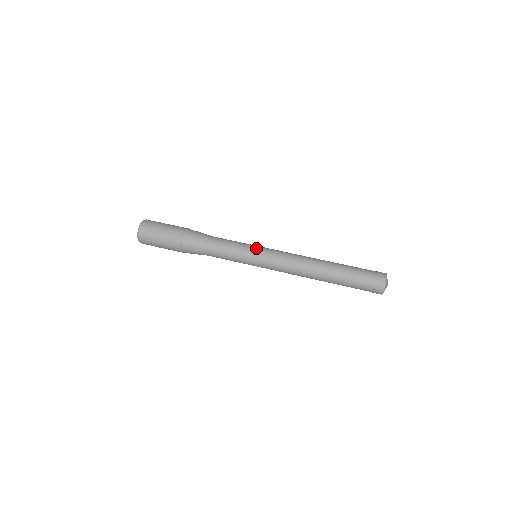
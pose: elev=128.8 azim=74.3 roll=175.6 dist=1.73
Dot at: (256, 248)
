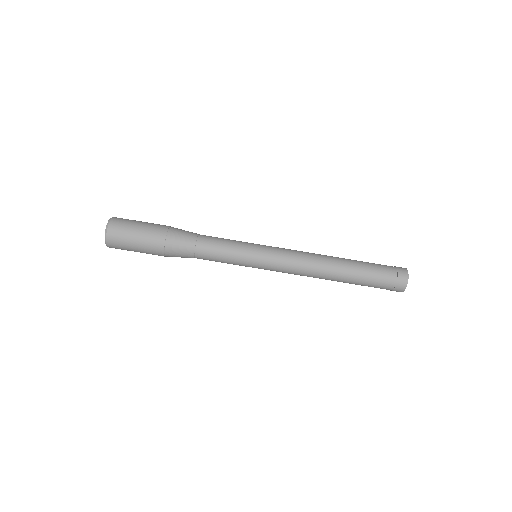
Dot at: (257, 245)
